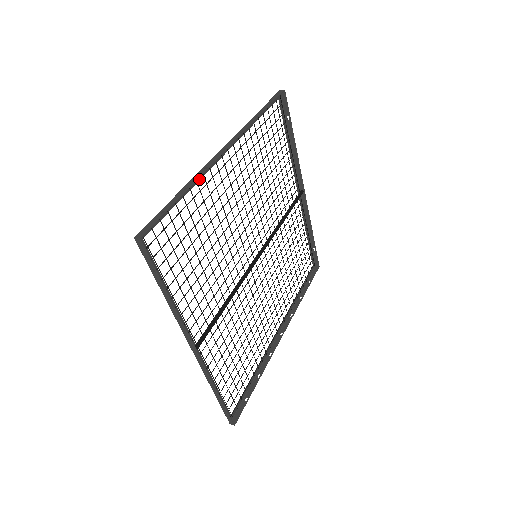
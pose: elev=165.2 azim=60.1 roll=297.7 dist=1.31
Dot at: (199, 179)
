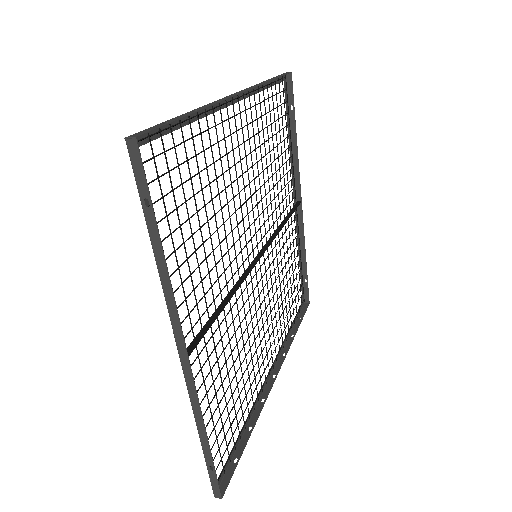
Dot at: (208, 114)
